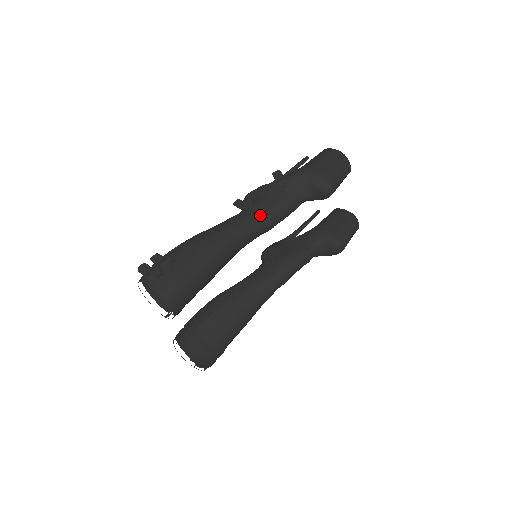
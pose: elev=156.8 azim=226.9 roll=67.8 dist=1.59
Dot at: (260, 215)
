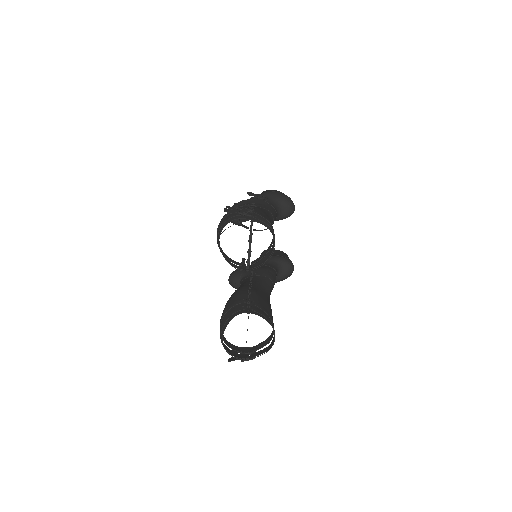
Dot at: (267, 209)
